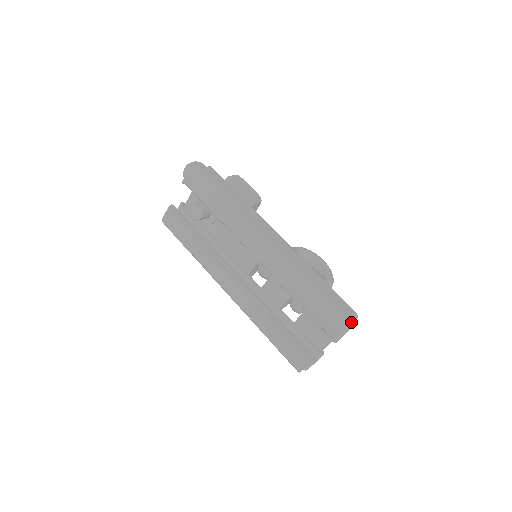
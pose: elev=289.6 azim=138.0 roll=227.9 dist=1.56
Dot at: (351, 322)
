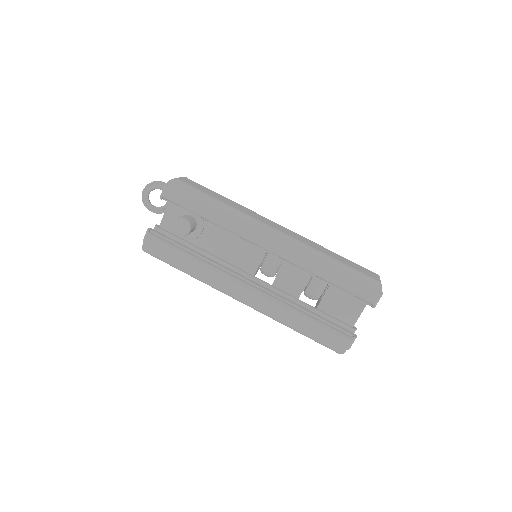
Dot at: occluded
